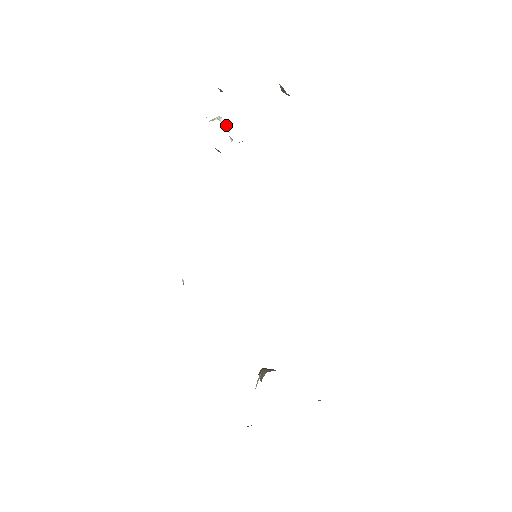
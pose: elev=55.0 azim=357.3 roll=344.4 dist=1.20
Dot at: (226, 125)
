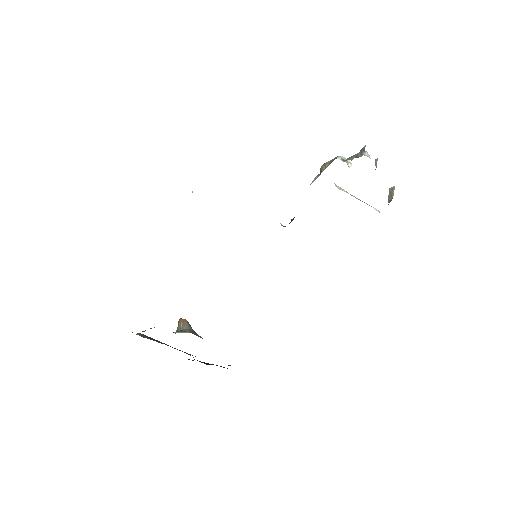
Dot at: occluded
